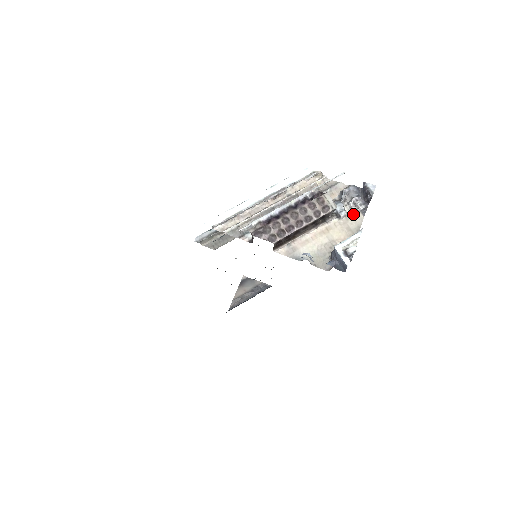
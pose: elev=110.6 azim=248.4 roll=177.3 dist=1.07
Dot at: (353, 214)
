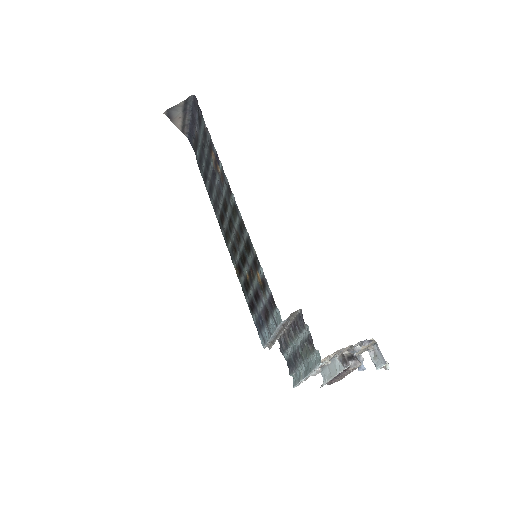
Dot at: occluded
